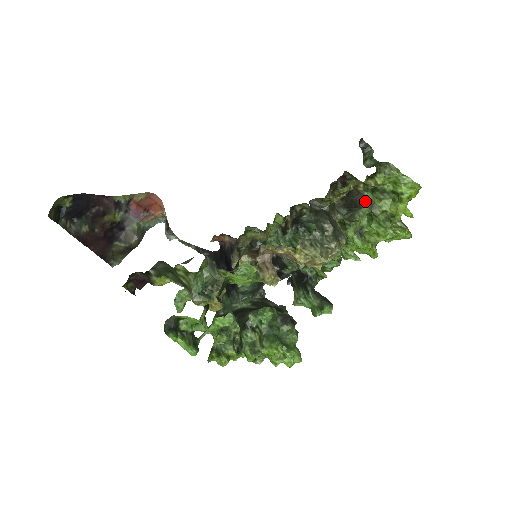
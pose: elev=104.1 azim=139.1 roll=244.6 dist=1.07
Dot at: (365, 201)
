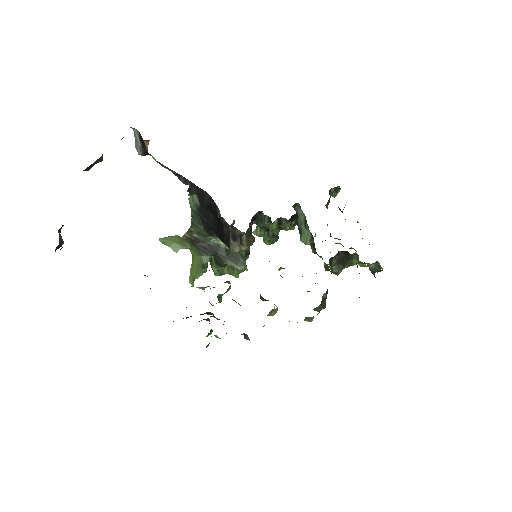
Dot at: (350, 262)
